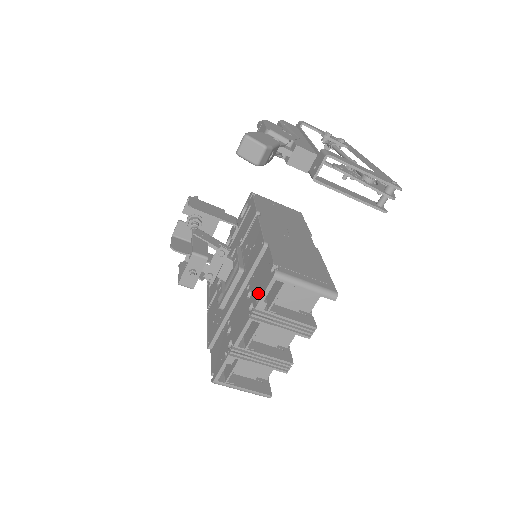
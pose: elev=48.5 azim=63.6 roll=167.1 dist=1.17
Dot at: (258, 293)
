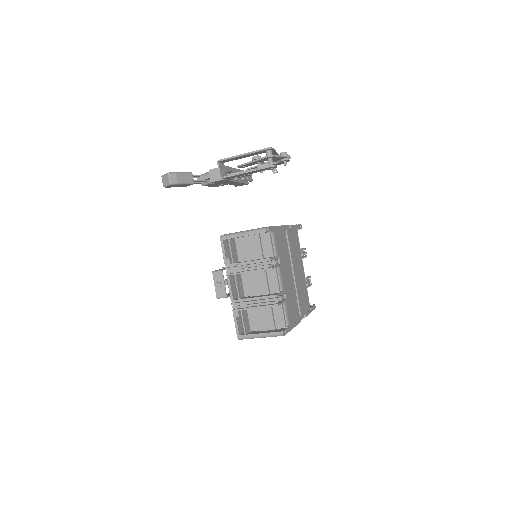
Dot at: occluded
